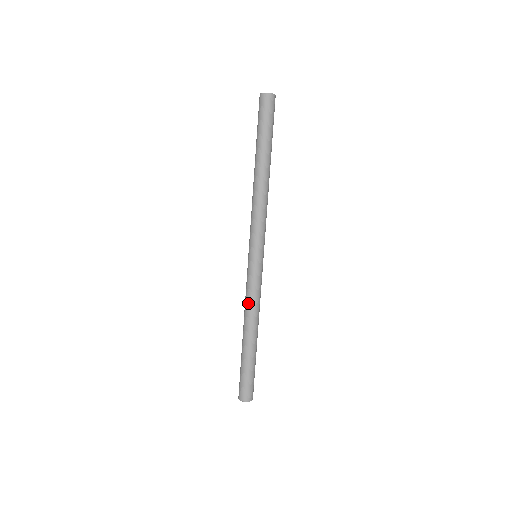
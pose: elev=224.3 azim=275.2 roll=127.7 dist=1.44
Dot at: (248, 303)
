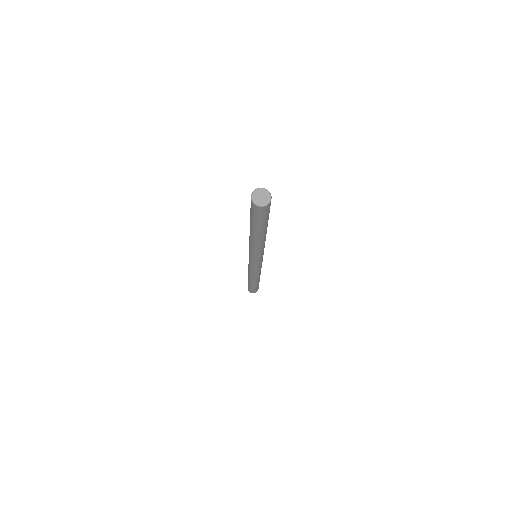
Dot at: occluded
